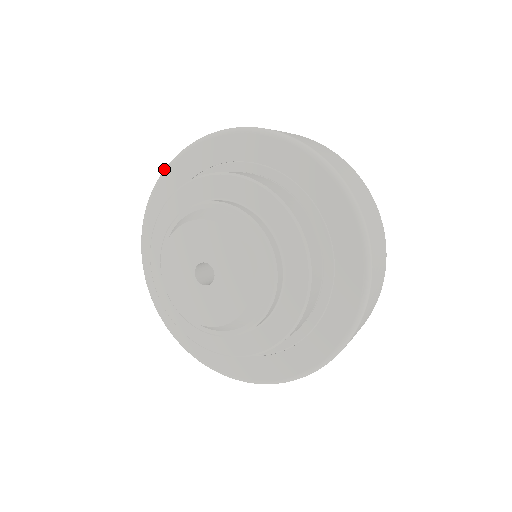
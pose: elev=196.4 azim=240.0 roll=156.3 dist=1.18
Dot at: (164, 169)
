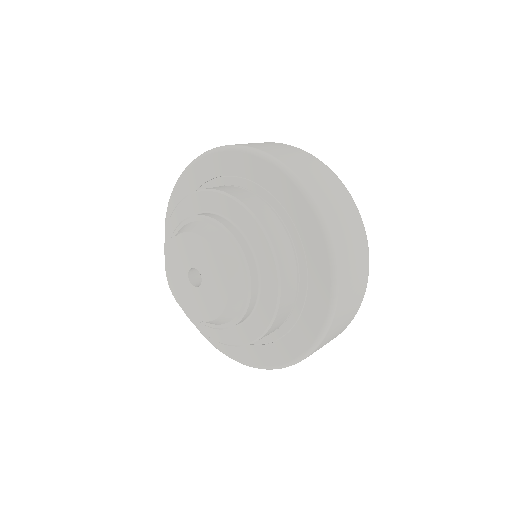
Dot at: (179, 177)
